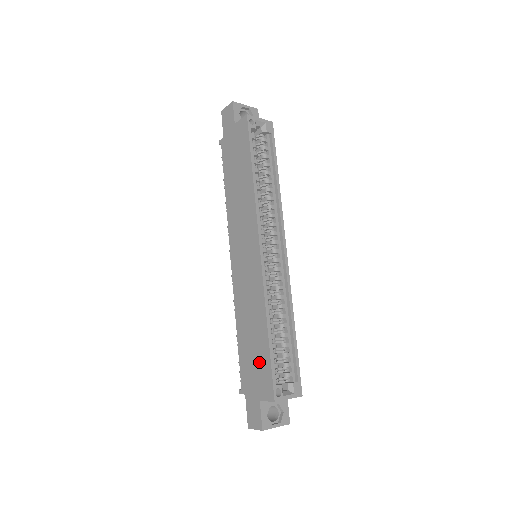
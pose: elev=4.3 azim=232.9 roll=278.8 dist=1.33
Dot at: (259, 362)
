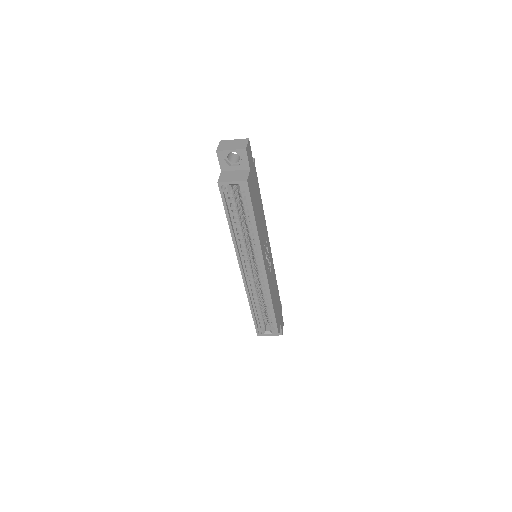
Dot at: occluded
